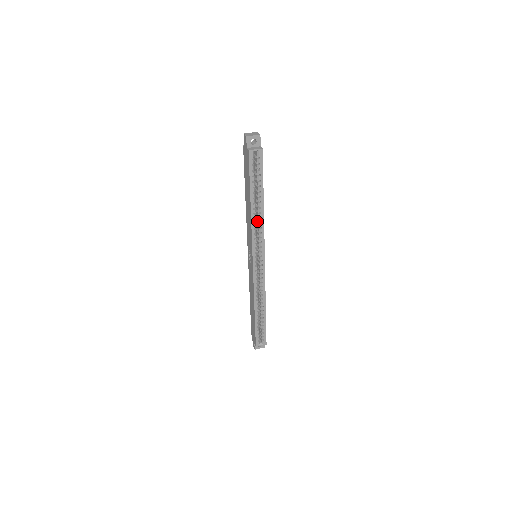
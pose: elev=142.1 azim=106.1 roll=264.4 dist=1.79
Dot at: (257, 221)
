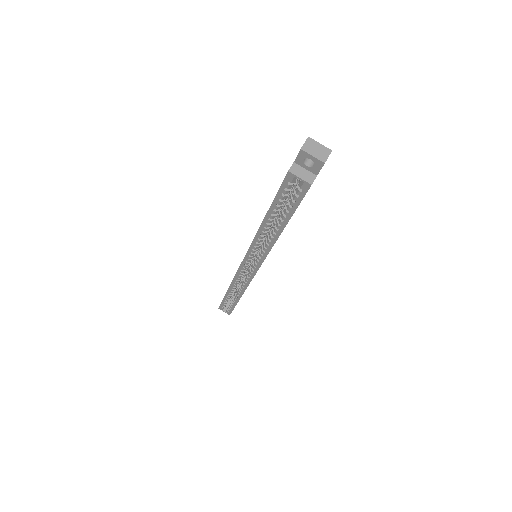
Dot at: (268, 237)
